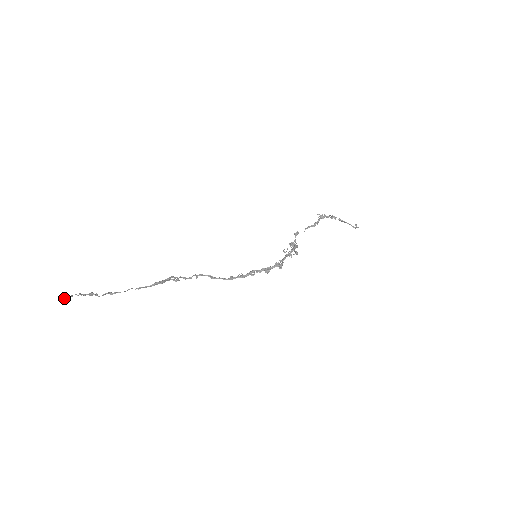
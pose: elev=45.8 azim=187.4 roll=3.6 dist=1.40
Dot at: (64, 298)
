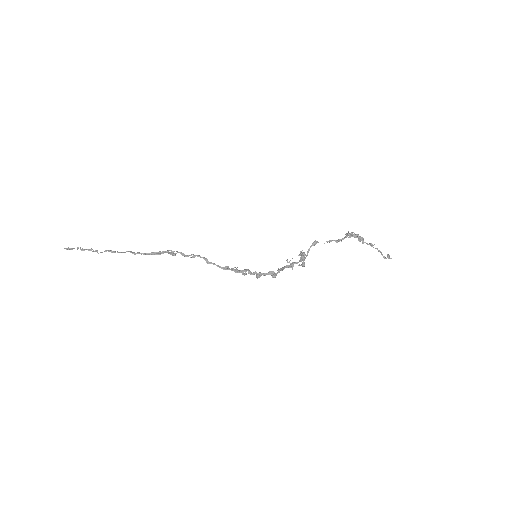
Dot at: (66, 249)
